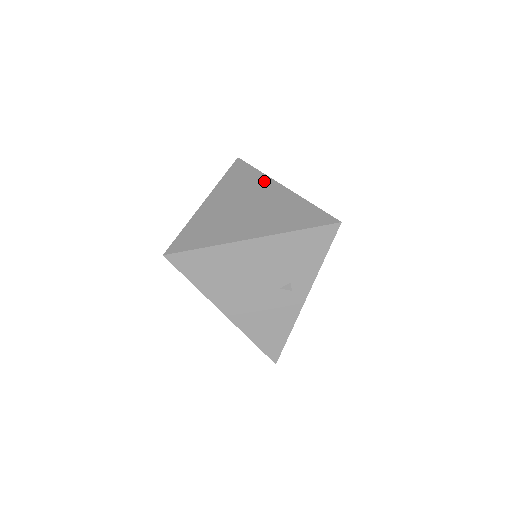
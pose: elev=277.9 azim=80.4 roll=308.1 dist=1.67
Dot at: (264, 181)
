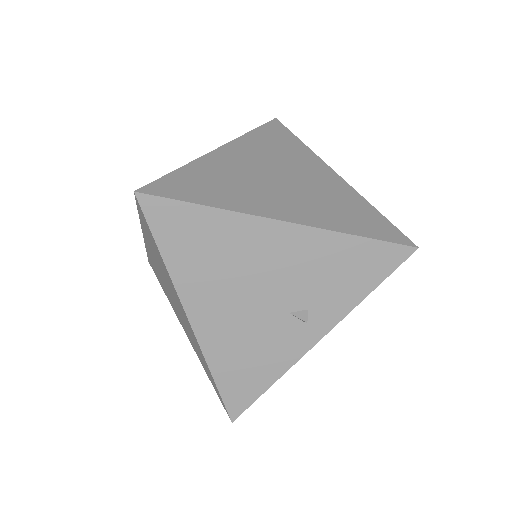
Dot at: (309, 156)
